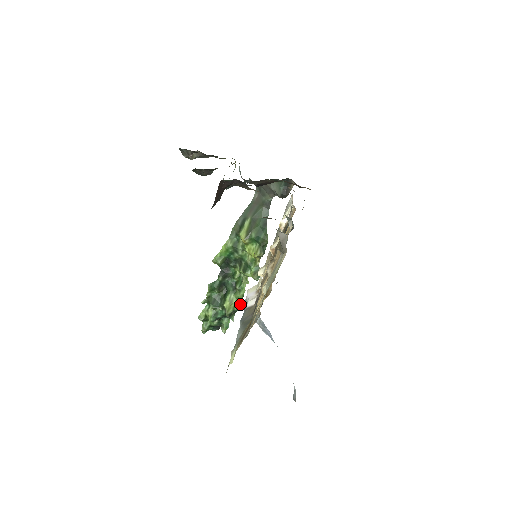
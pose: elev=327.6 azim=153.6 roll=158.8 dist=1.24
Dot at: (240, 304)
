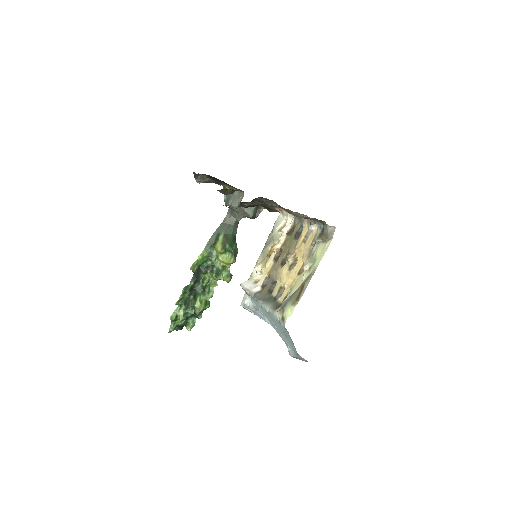
Dot at: (209, 303)
